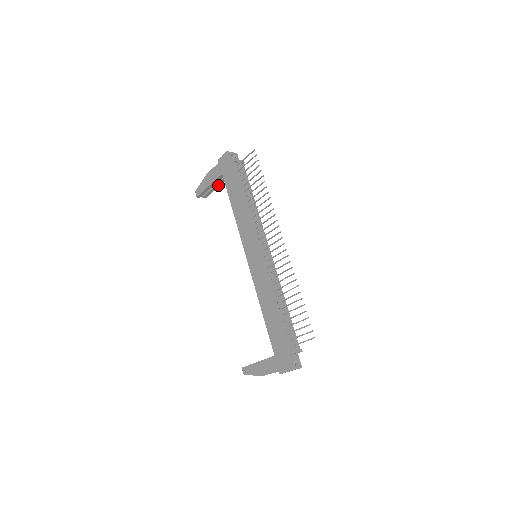
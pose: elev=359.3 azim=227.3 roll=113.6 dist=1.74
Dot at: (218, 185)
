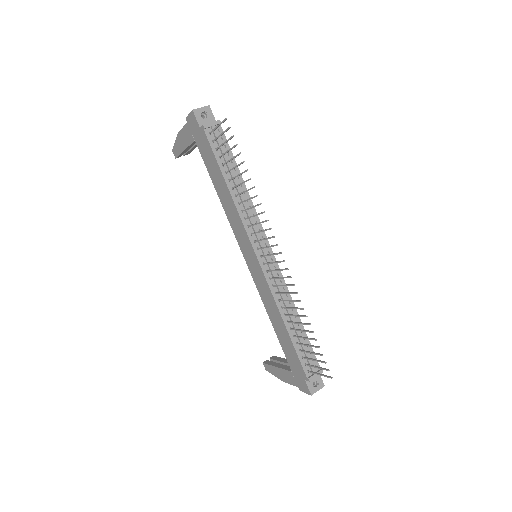
Dot at: occluded
